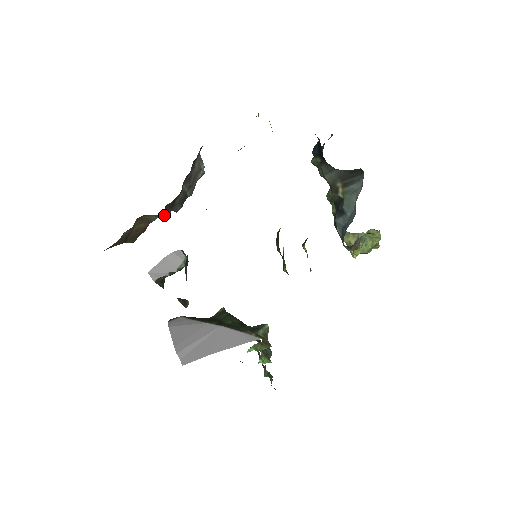
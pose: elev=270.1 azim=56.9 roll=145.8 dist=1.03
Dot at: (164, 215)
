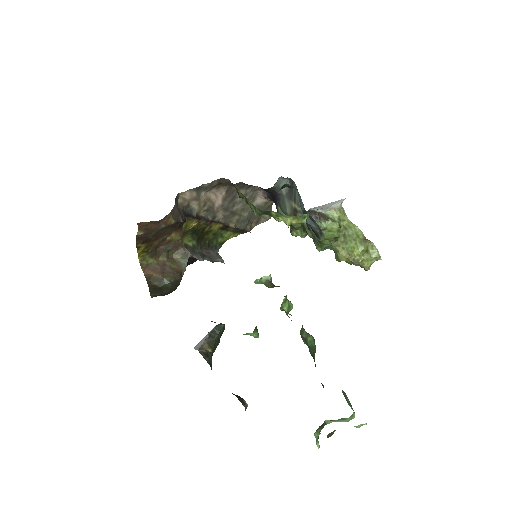
Dot at: (187, 253)
